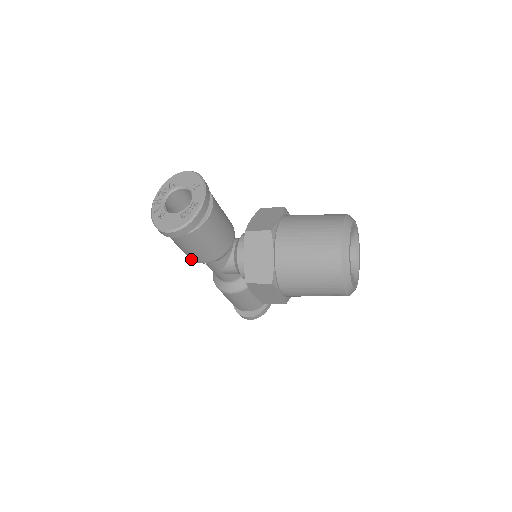
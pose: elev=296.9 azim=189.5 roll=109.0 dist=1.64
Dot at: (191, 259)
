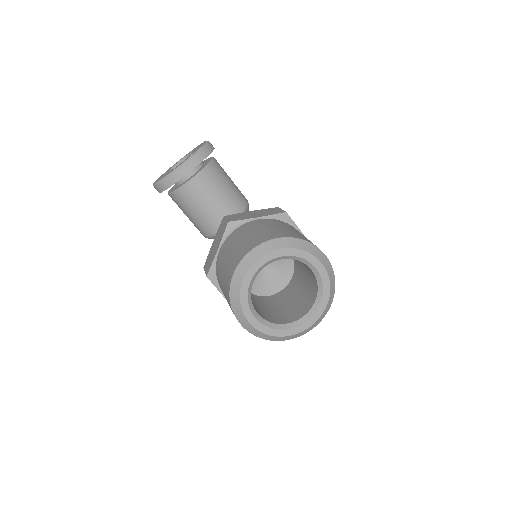
Dot at: occluded
